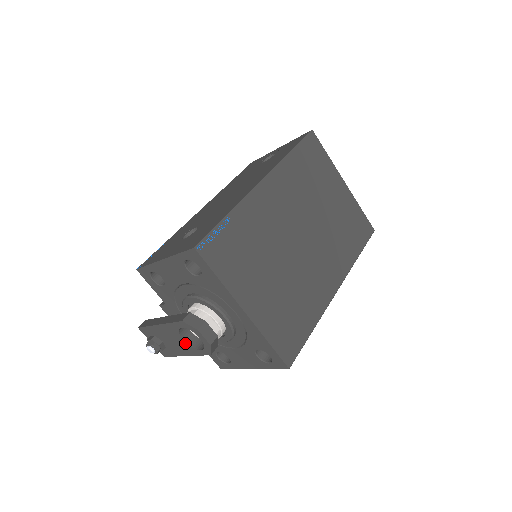
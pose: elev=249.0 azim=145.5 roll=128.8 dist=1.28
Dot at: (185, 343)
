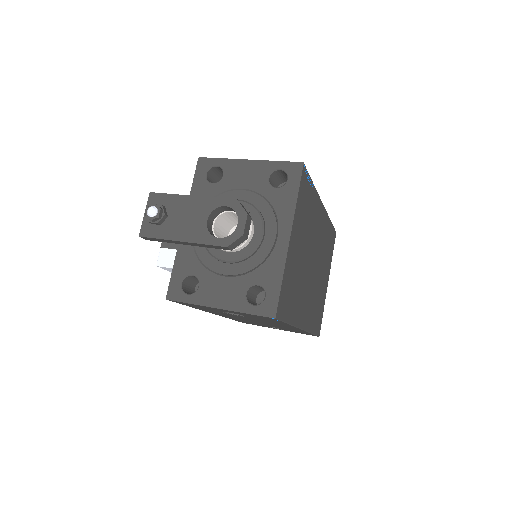
Dot at: (204, 225)
